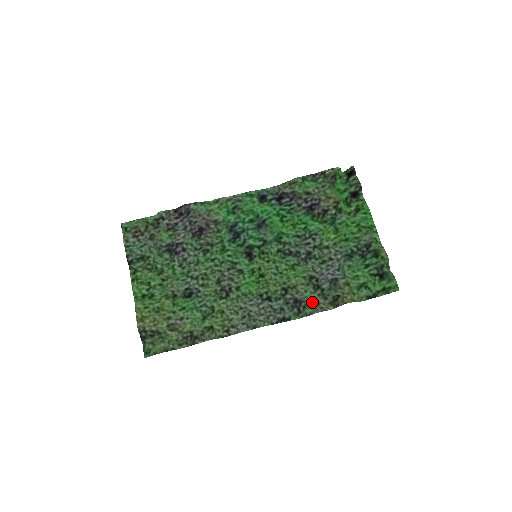
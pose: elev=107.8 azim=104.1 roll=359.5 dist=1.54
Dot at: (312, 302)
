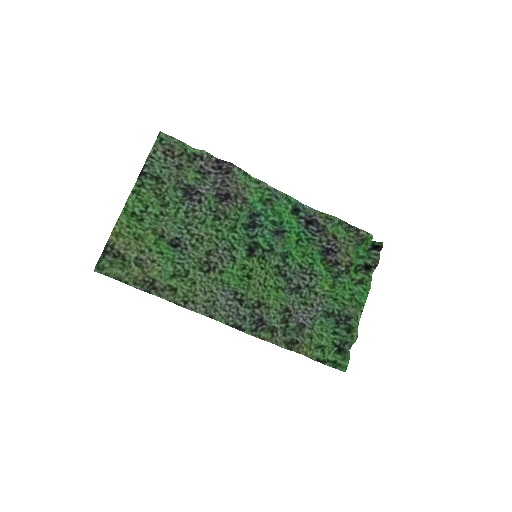
Dot at: (272, 330)
